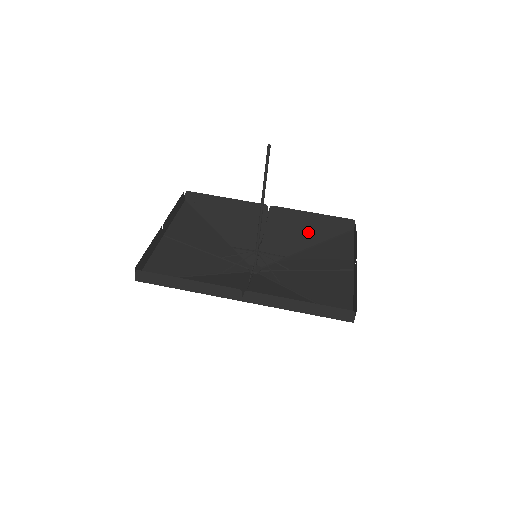
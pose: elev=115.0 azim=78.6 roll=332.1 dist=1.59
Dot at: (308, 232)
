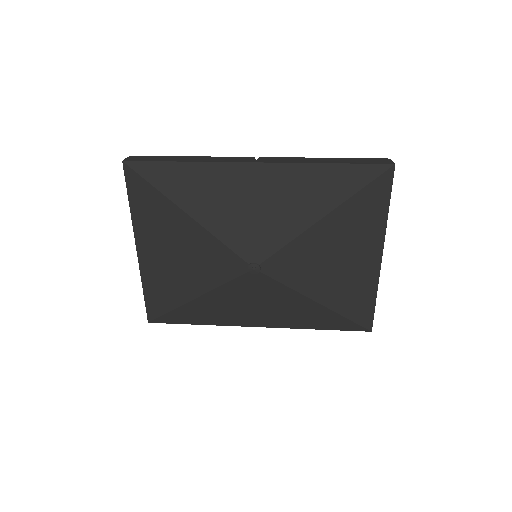
Dot at: (314, 320)
